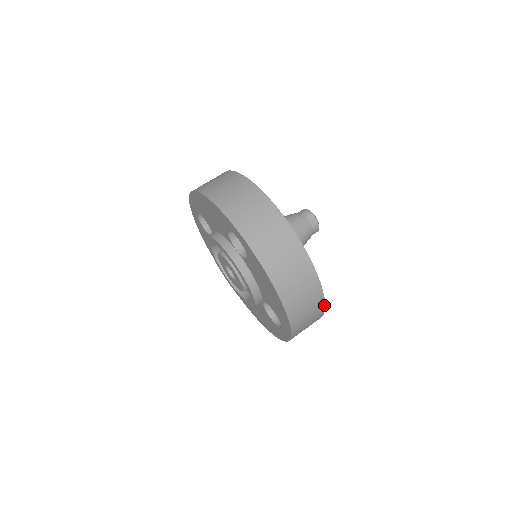
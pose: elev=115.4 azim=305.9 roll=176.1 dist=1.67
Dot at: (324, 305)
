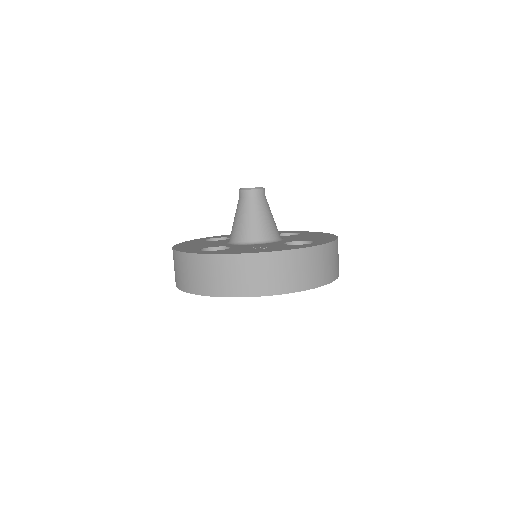
Dot at: (304, 249)
